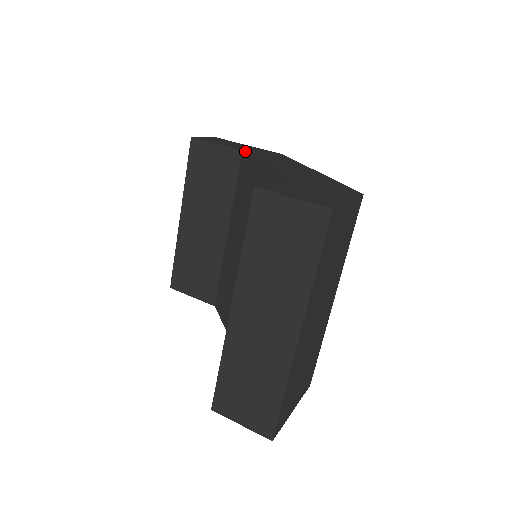
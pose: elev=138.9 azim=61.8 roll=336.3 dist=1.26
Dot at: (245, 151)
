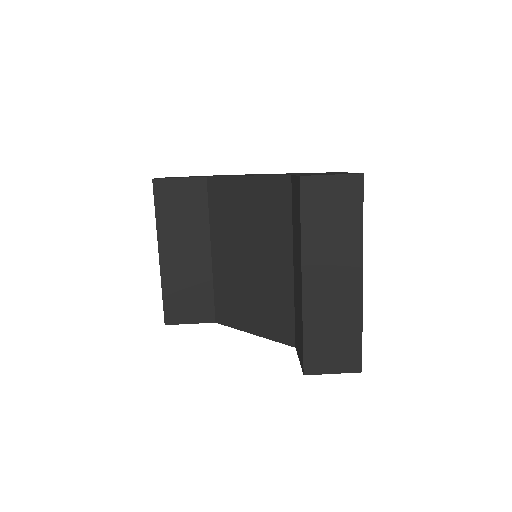
Dot at: (210, 176)
